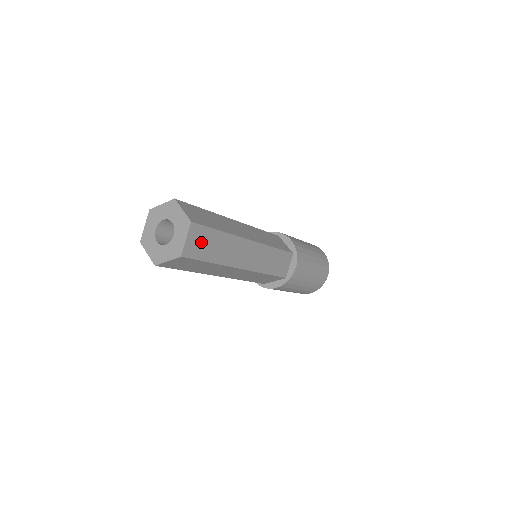
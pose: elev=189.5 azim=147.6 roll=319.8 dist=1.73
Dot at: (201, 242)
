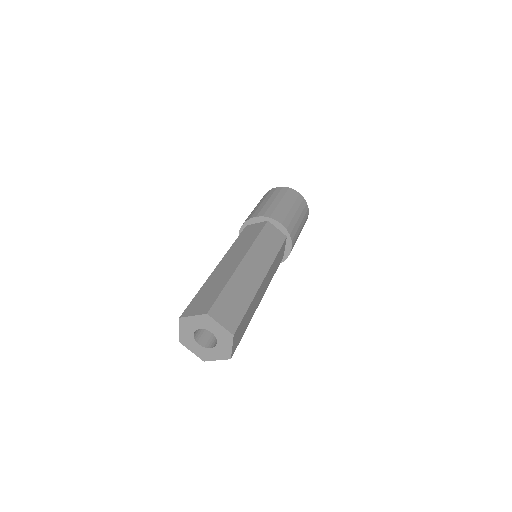
Dot at: (239, 333)
